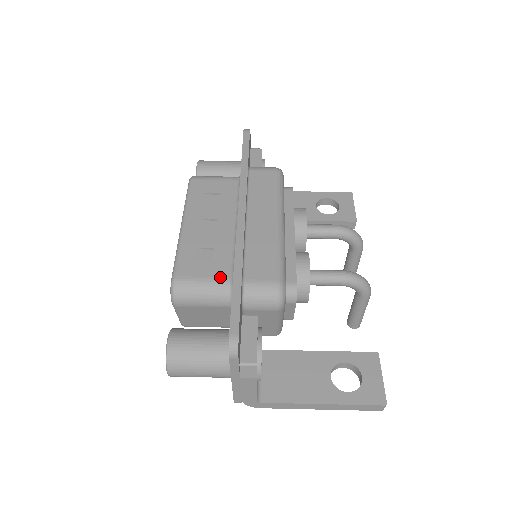
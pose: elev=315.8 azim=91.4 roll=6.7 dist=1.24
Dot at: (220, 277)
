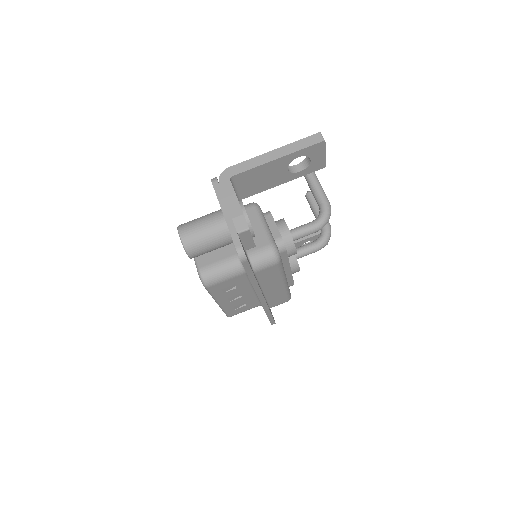
Dot at: (254, 307)
